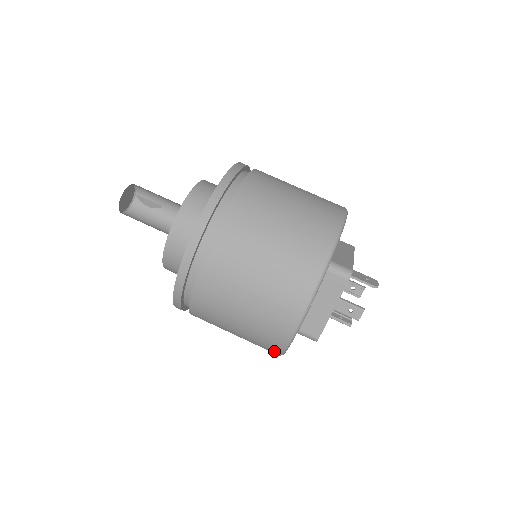
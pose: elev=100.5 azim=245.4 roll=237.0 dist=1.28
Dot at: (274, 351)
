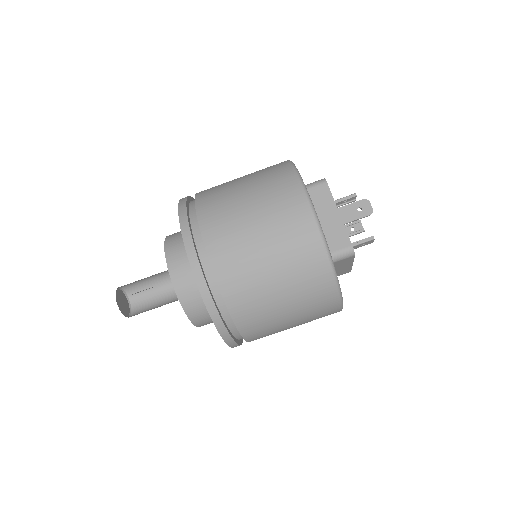
Dot at: occluded
